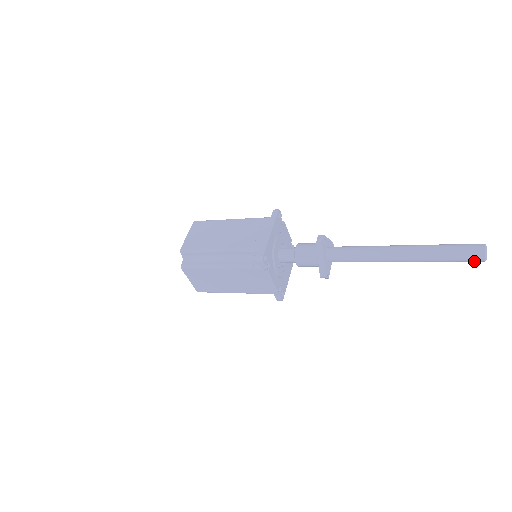
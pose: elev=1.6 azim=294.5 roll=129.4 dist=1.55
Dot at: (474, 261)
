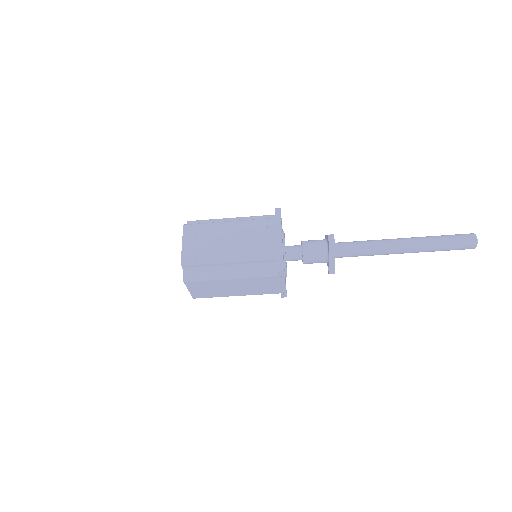
Dot at: occluded
